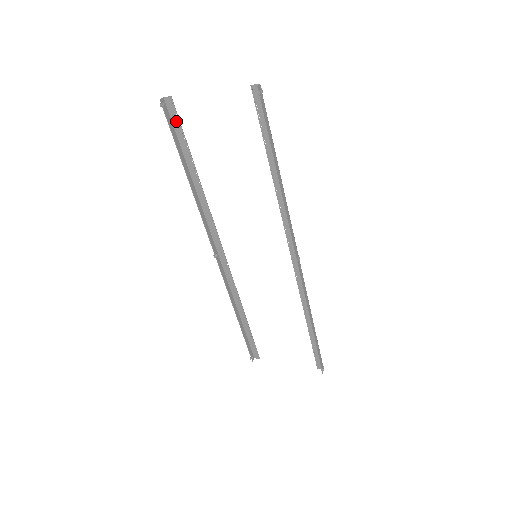
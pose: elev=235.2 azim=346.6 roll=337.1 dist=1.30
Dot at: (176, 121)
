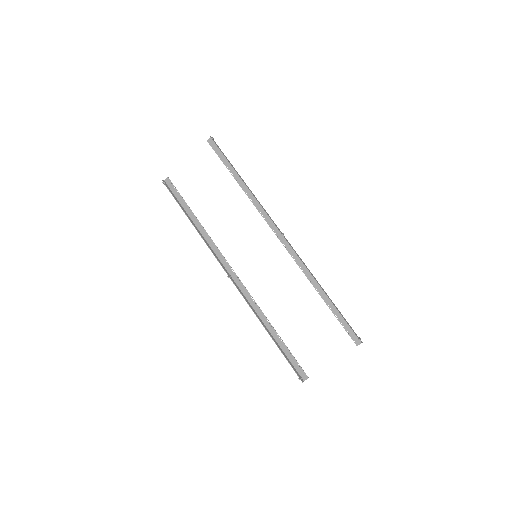
Dot at: (174, 190)
